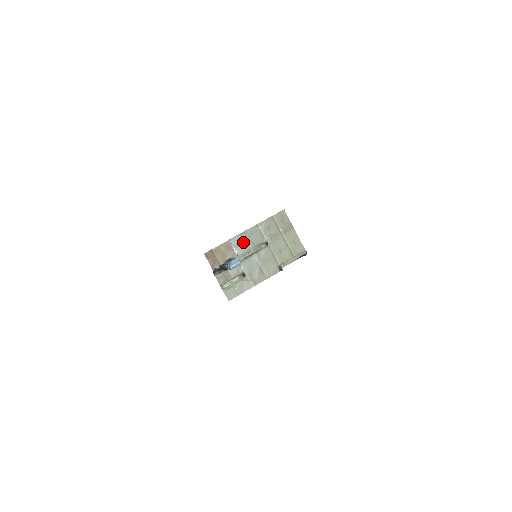
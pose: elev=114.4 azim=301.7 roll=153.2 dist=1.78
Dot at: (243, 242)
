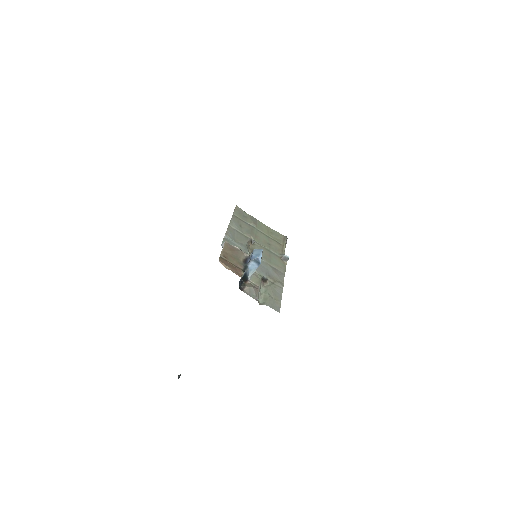
Dot at: occluded
